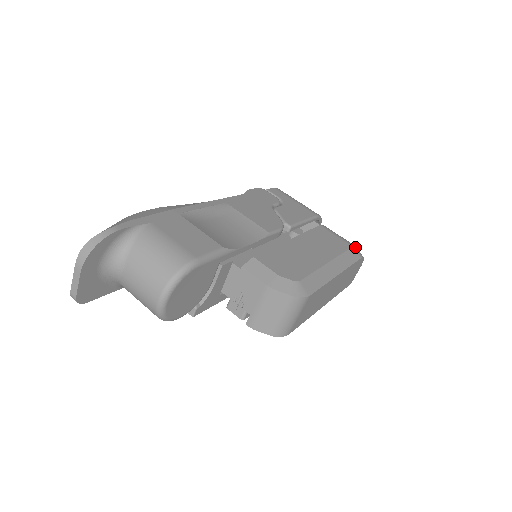
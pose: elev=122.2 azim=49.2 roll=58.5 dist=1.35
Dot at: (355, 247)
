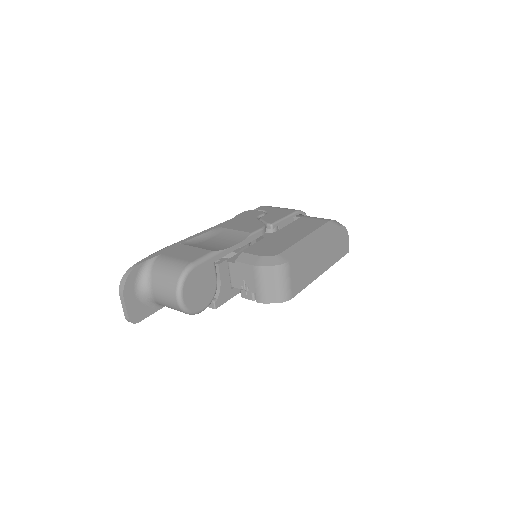
Dot at: (332, 220)
